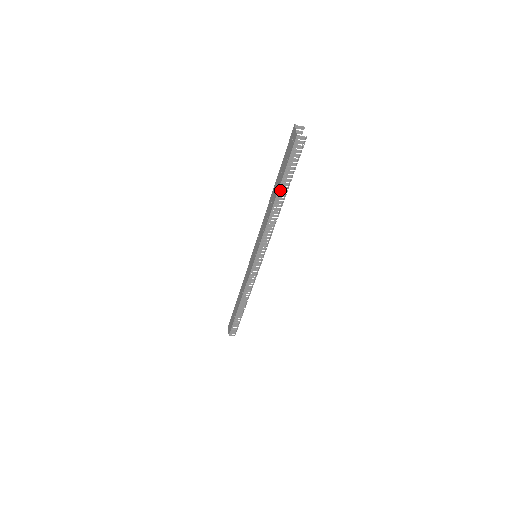
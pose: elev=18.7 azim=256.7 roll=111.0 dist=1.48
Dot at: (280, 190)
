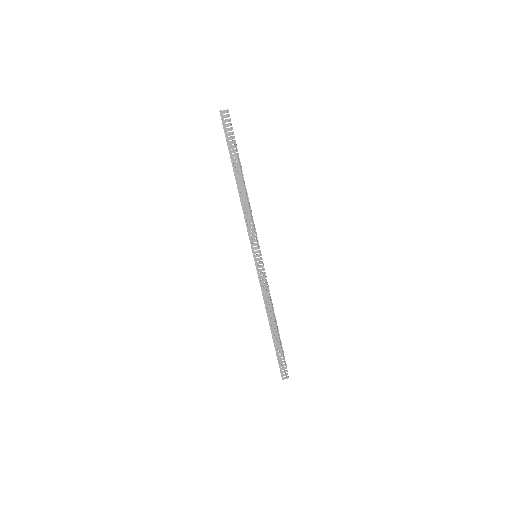
Dot at: (234, 168)
